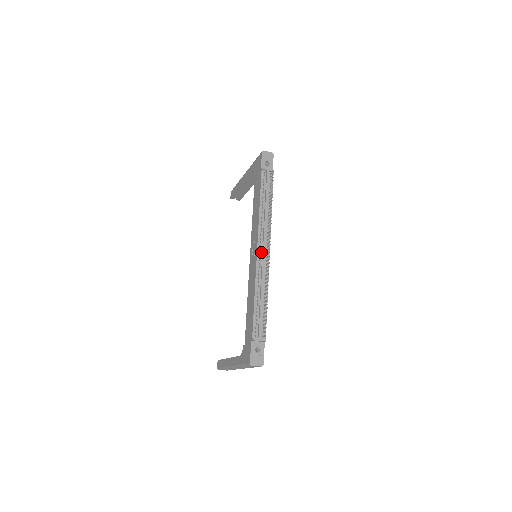
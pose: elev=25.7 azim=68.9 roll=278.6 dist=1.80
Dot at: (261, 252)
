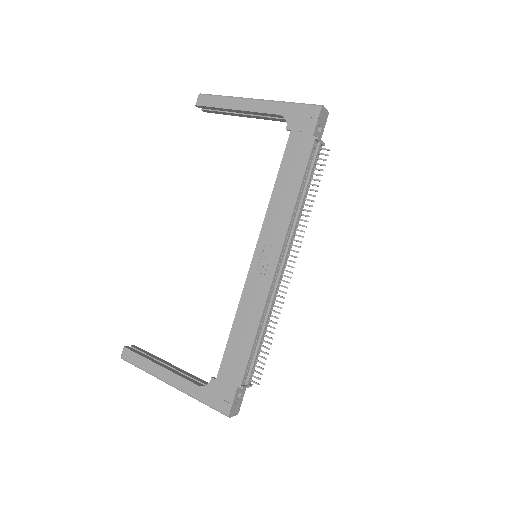
Dot at: (279, 267)
